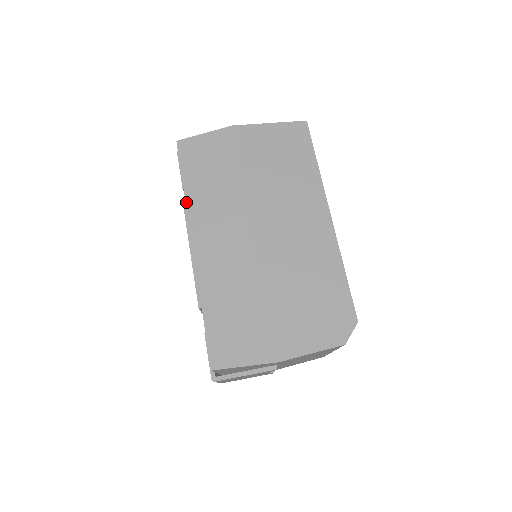
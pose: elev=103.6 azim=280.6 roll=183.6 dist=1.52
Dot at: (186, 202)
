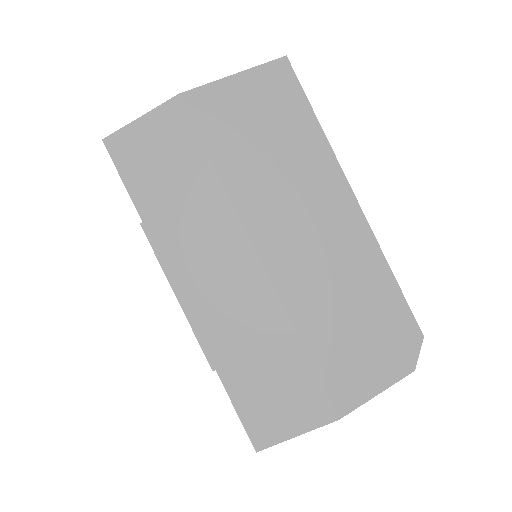
Dot at: (149, 234)
